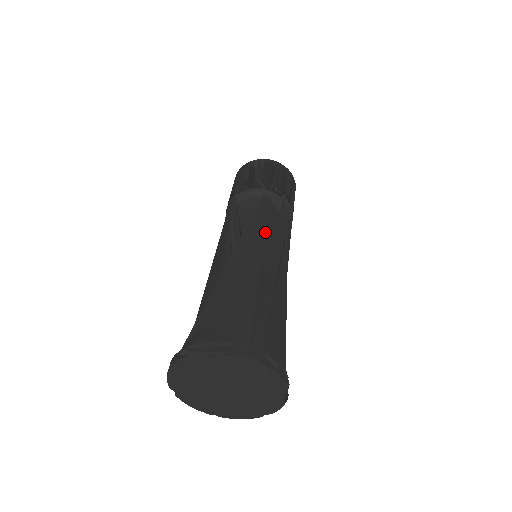
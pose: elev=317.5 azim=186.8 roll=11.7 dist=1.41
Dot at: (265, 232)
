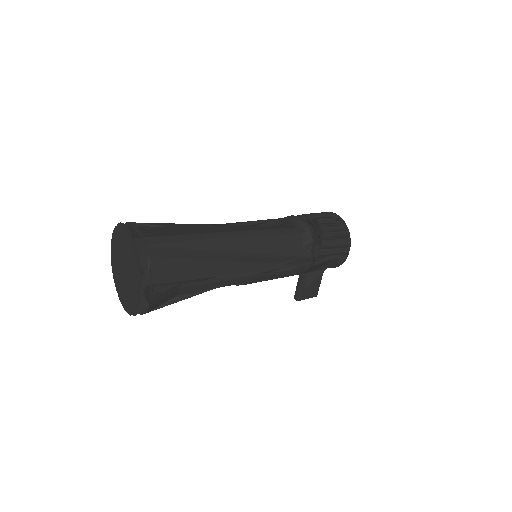
Dot at: (264, 235)
